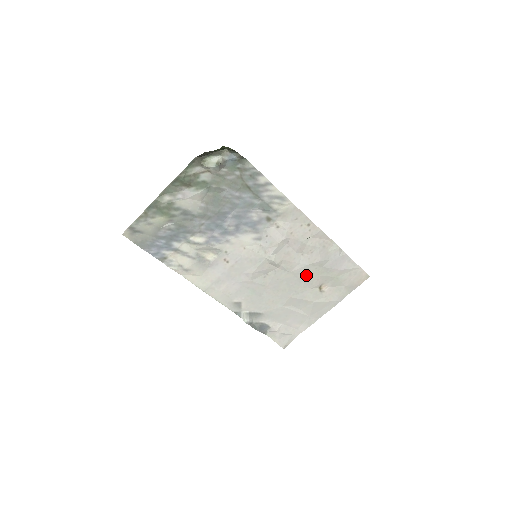
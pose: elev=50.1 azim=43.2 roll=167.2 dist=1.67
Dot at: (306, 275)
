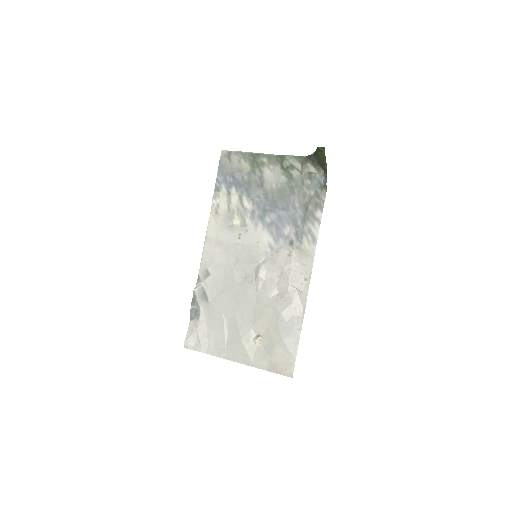
Dot at: (262, 312)
